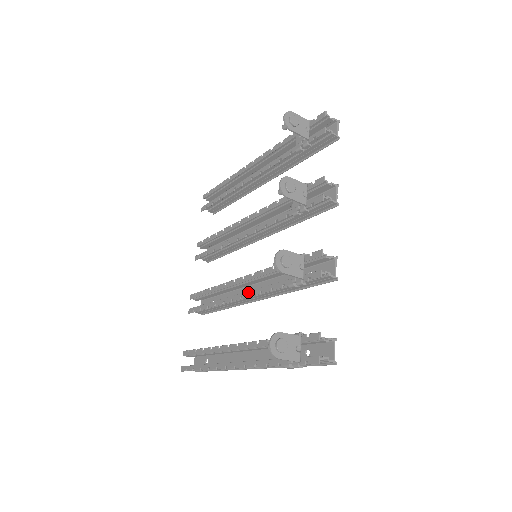
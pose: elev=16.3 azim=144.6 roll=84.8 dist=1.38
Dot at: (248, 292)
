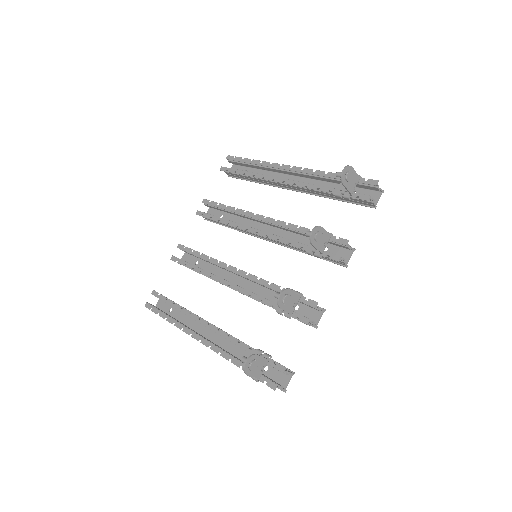
Dot at: (237, 286)
